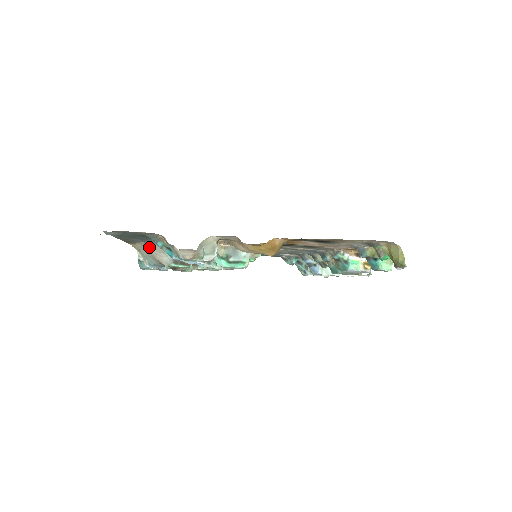
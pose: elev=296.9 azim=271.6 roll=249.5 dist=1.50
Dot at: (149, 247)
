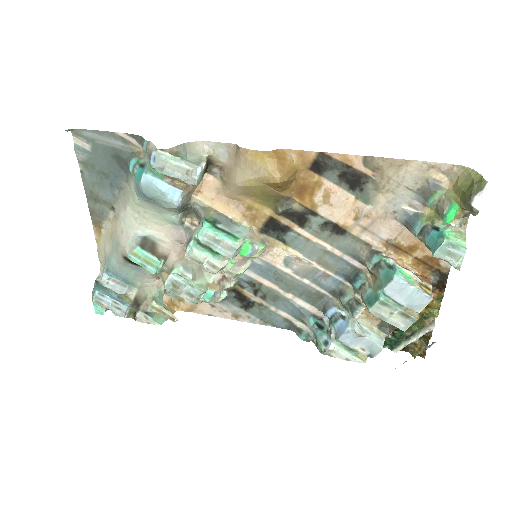
Dot at: (118, 221)
